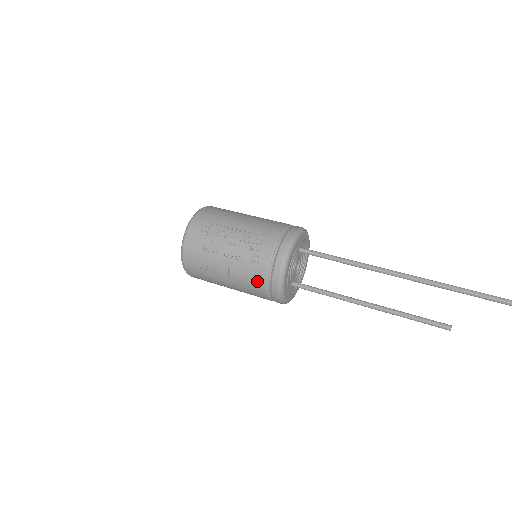
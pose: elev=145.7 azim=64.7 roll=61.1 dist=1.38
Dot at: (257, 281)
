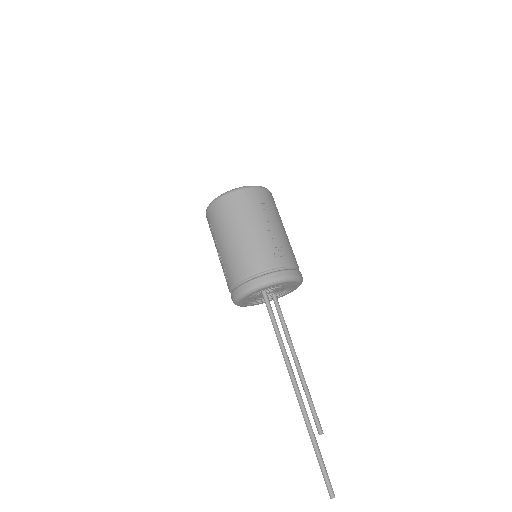
Dot at: occluded
